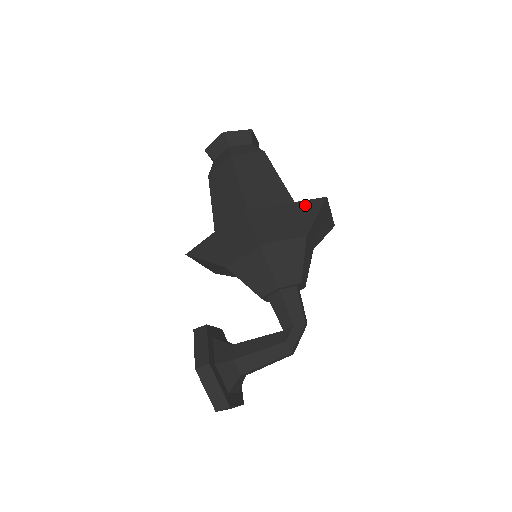
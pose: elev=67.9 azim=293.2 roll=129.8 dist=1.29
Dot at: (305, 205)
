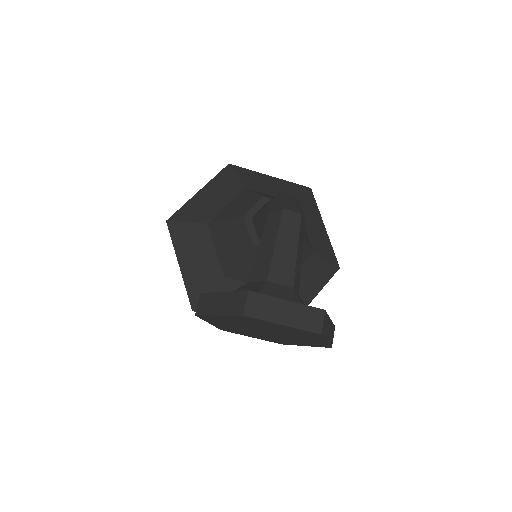
Dot at: (217, 180)
